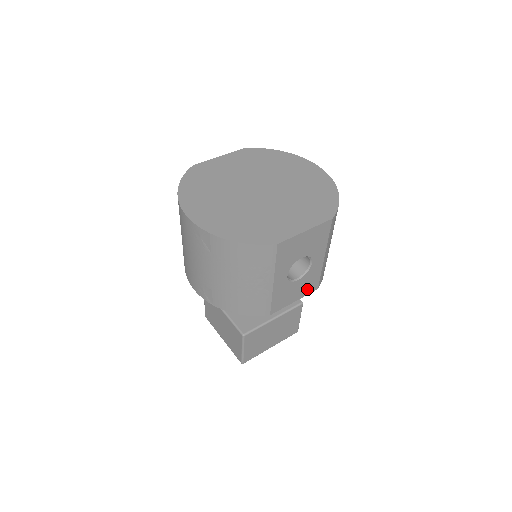
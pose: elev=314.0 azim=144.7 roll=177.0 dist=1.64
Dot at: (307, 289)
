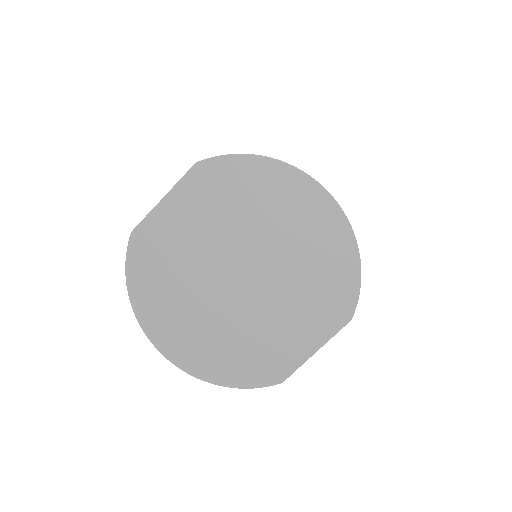
Dot at: occluded
